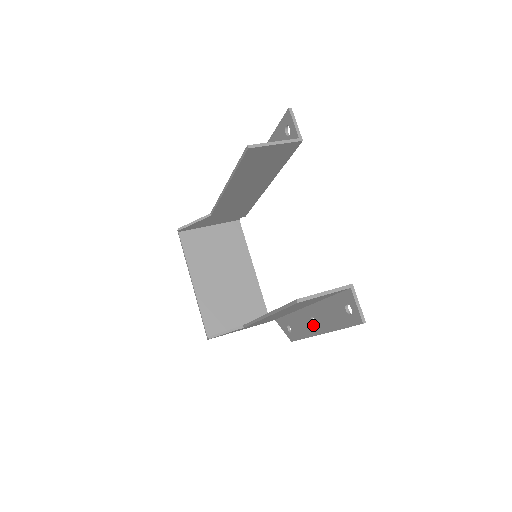
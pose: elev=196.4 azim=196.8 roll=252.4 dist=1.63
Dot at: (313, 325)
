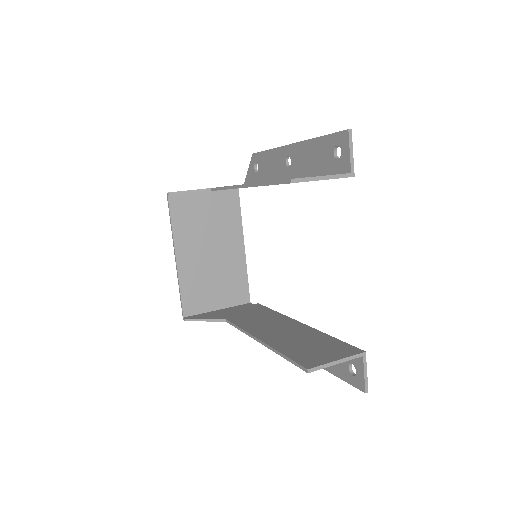
Dot at: occluded
